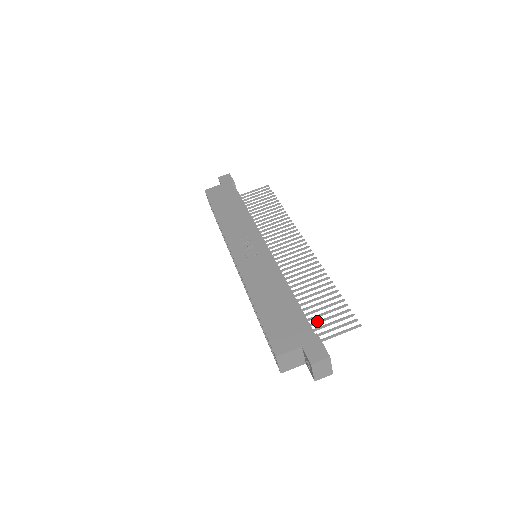
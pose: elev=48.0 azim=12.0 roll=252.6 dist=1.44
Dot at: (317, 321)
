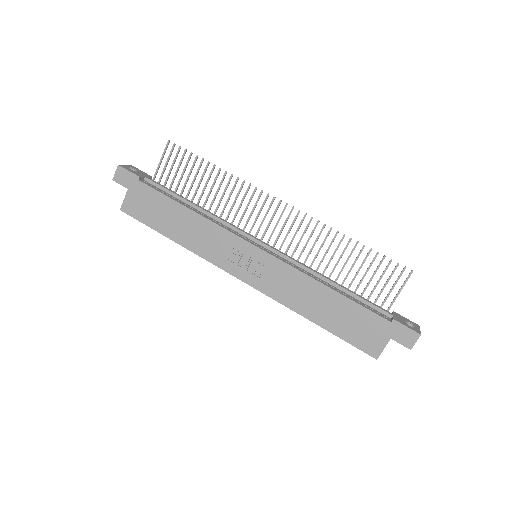
Dot at: (372, 291)
